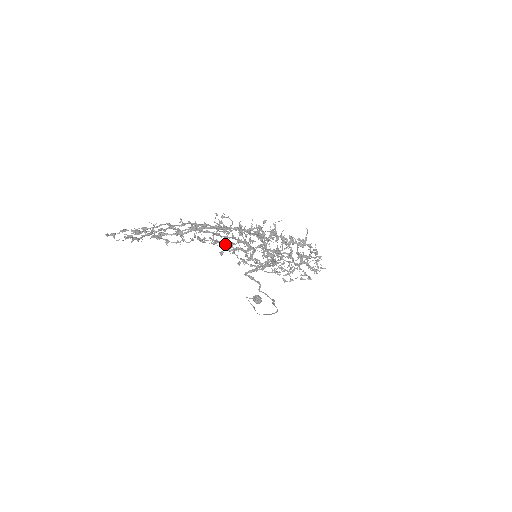
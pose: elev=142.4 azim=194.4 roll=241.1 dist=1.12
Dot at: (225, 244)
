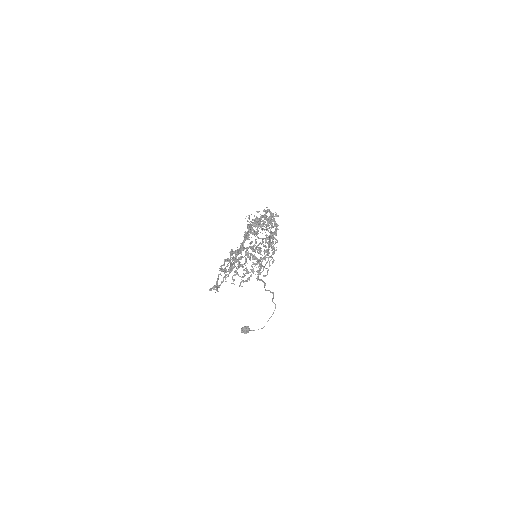
Dot at: (238, 264)
